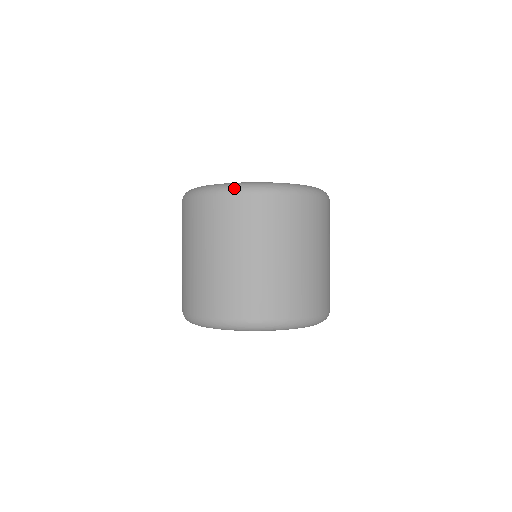
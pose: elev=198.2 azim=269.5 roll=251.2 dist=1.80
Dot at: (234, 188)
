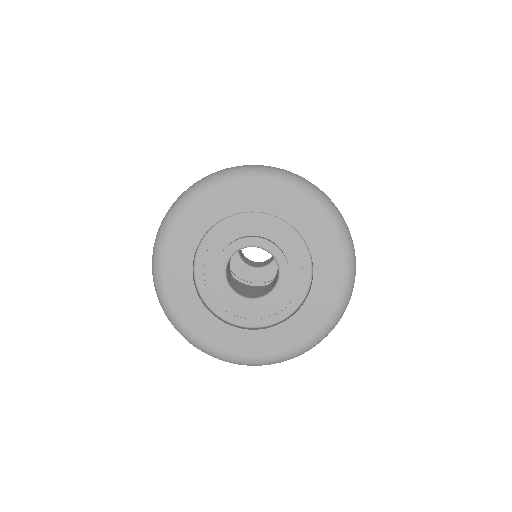
Dot at: occluded
